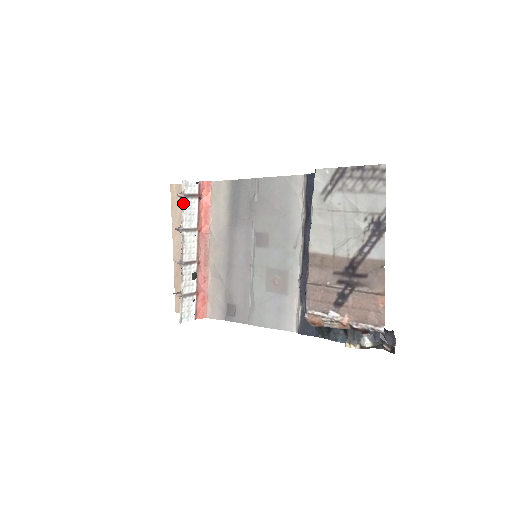
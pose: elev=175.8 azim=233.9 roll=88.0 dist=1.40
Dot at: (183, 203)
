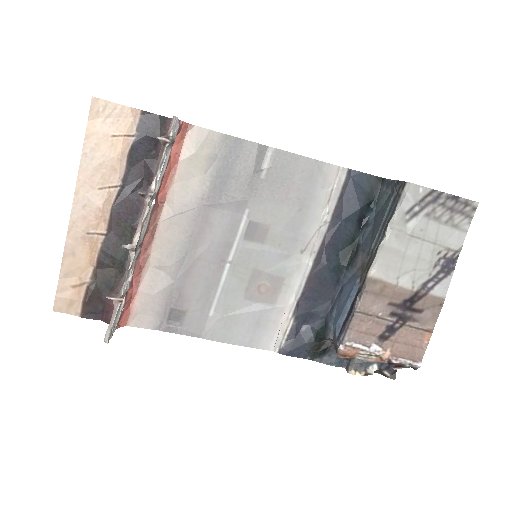
Dot at: (164, 154)
